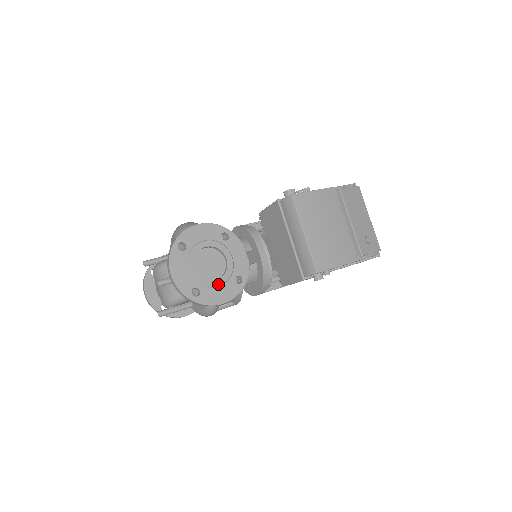
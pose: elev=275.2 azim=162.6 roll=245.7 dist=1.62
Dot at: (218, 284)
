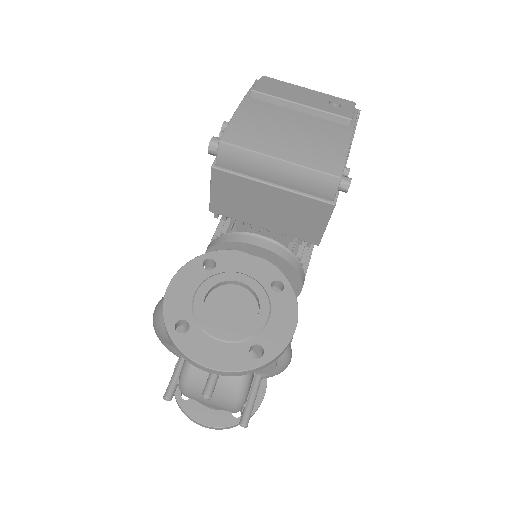
Dot at: (266, 315)
